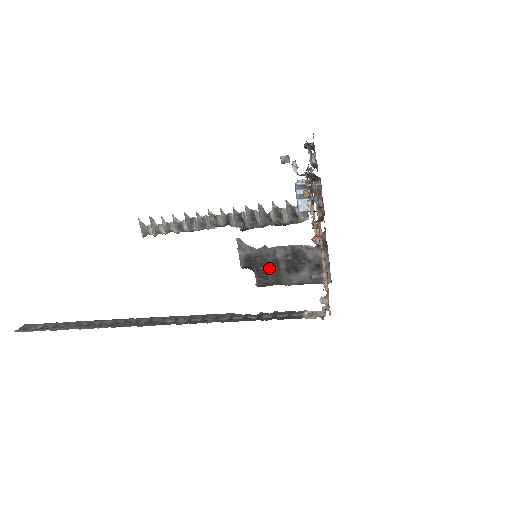
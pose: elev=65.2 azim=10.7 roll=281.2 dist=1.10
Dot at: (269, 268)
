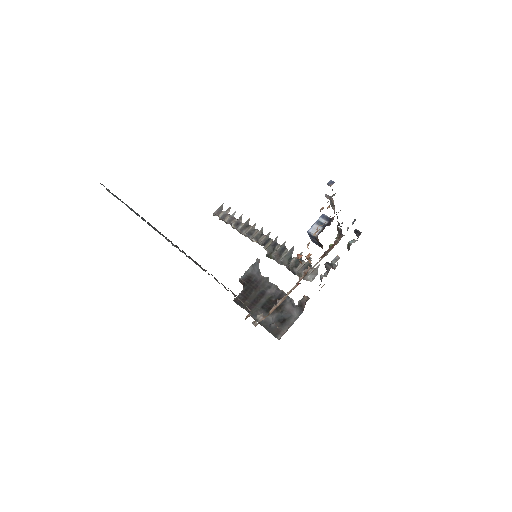
Dot at: (254, 294)
